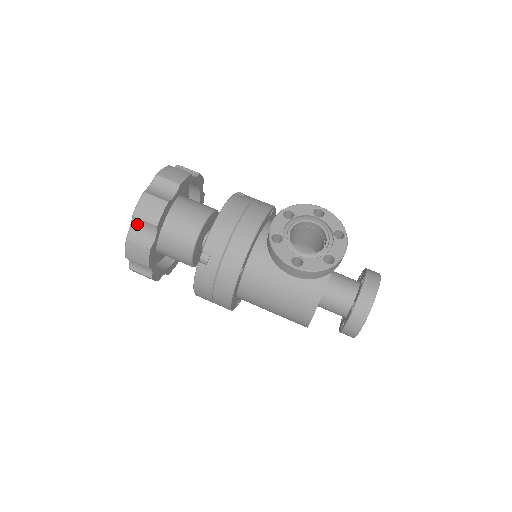
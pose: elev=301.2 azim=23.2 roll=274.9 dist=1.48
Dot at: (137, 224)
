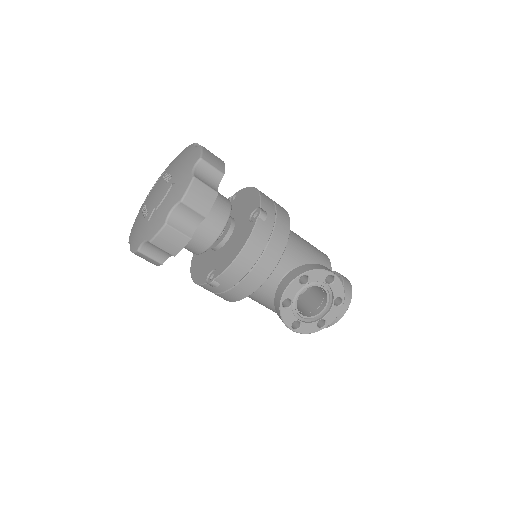
Dot at: (152, 245)
